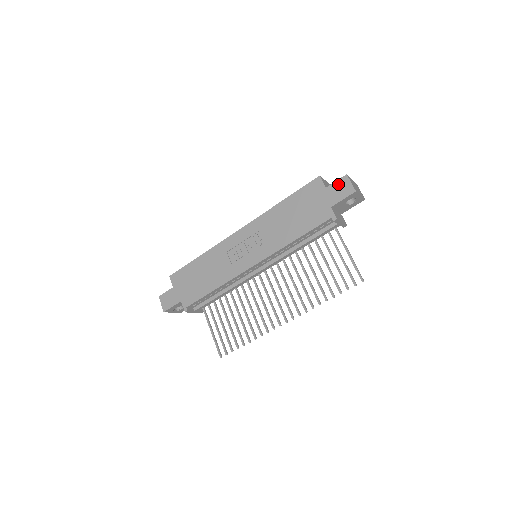
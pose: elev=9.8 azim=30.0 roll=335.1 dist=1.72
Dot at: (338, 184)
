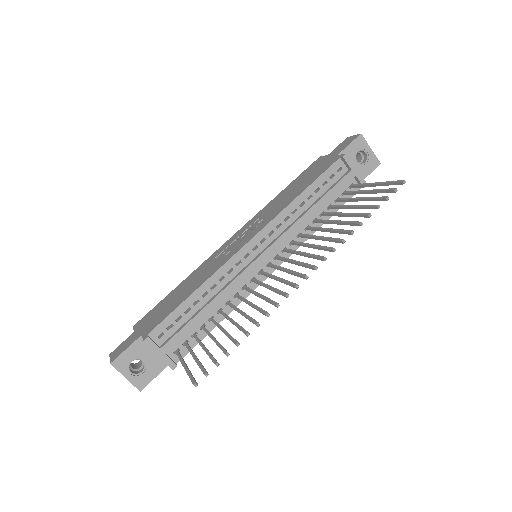
Dot at: (340, 145)
